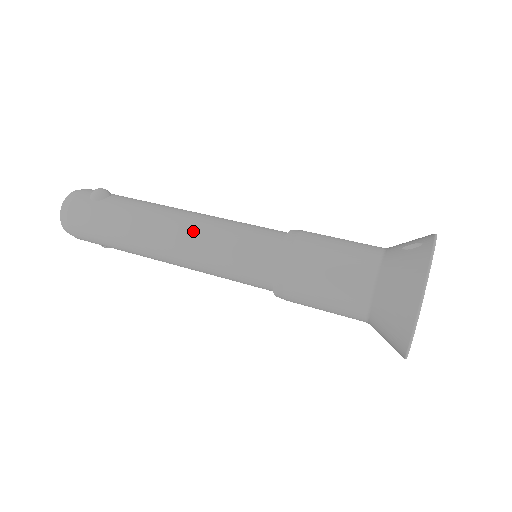
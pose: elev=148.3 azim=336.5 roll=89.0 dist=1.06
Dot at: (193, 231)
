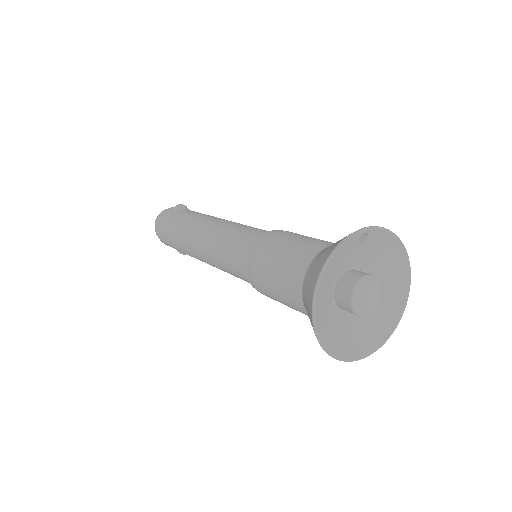
Dot at: (213, 230)
